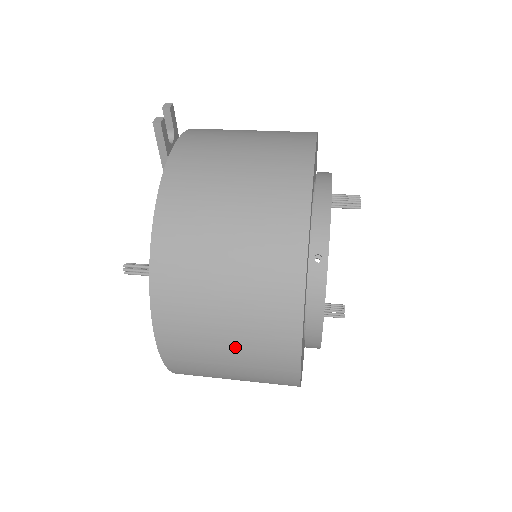
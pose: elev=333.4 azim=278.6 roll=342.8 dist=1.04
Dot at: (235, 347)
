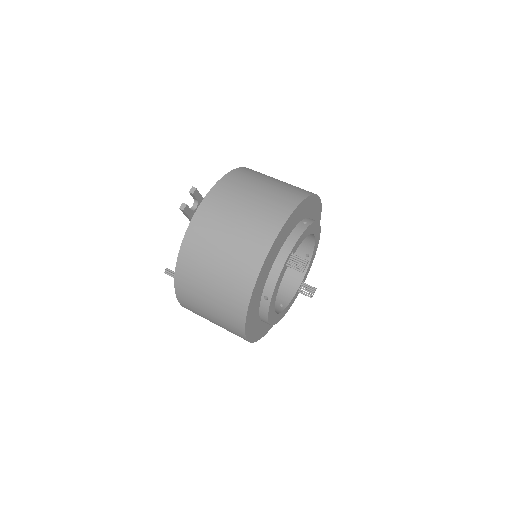
Dot at: (217, 324)
